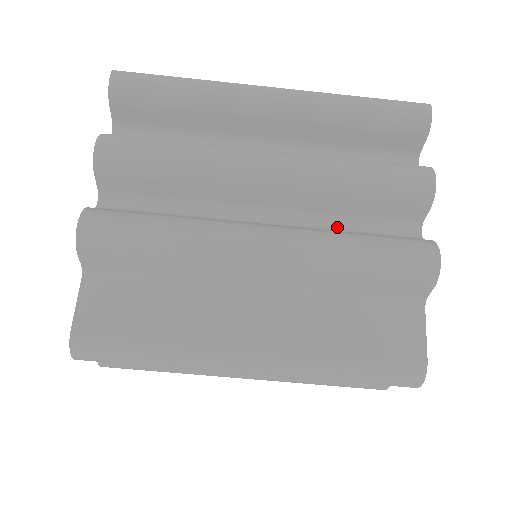
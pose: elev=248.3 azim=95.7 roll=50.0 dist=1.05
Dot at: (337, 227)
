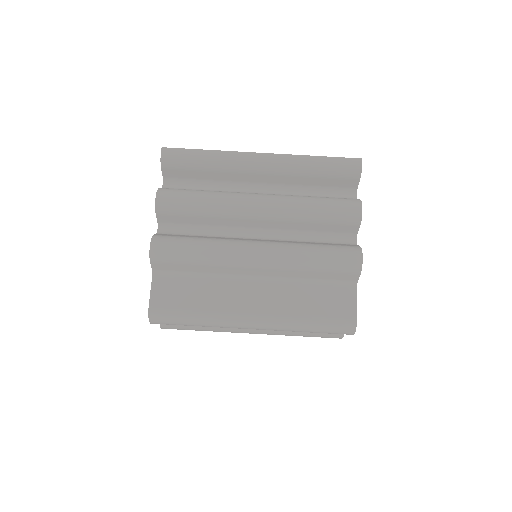
Dot at: (304, 239)
